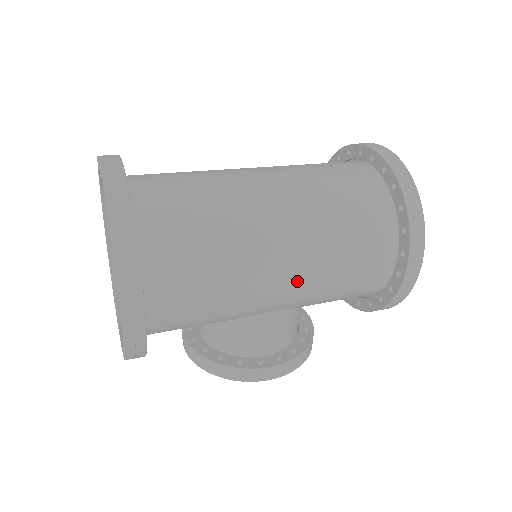
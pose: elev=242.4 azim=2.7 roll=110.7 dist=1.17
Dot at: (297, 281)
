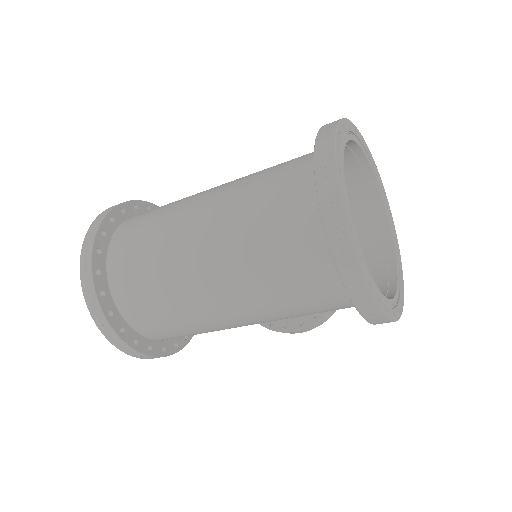
Dot at: (267, 321)
